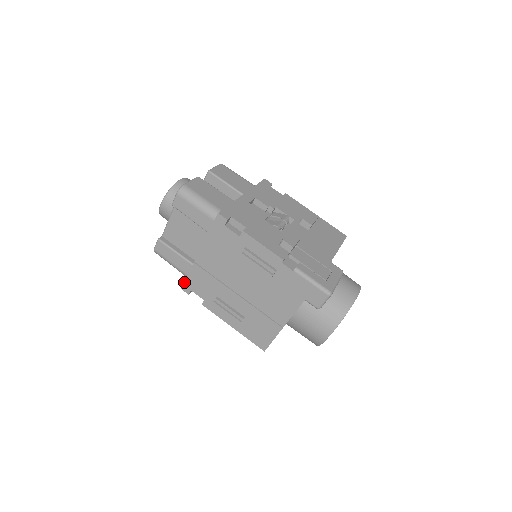
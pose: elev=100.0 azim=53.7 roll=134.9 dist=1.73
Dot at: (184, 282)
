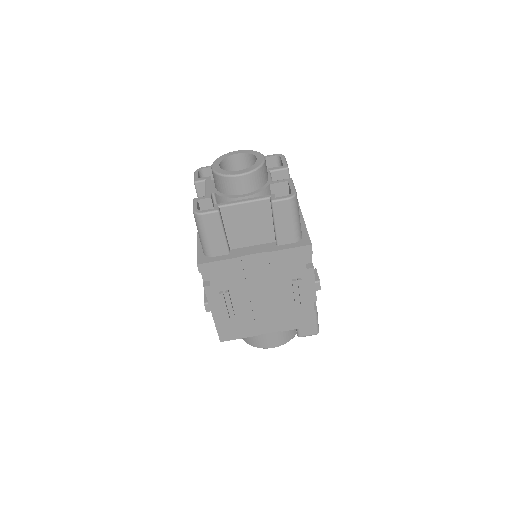
Dot at: (208, 263)
